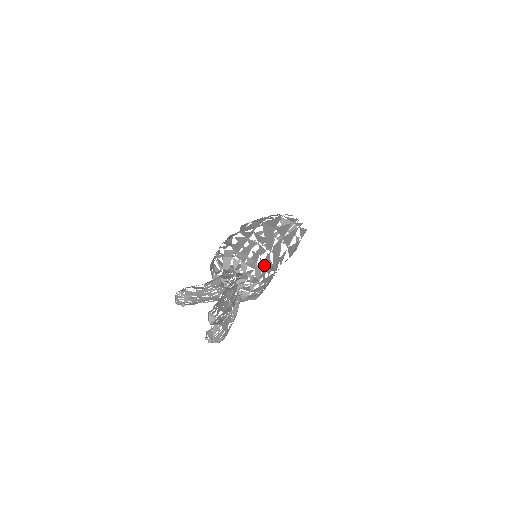
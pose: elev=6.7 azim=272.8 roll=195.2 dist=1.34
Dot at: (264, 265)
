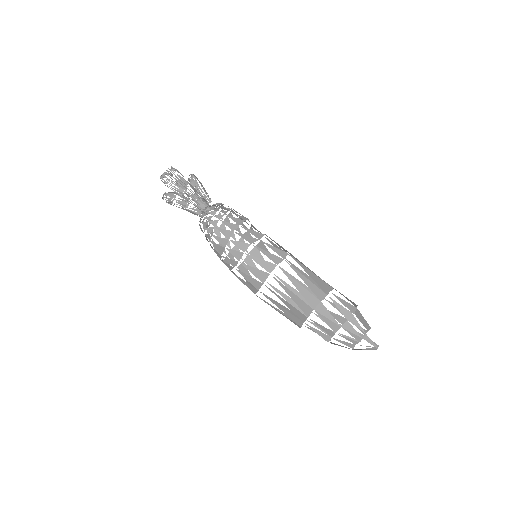
Dot at: occluded
